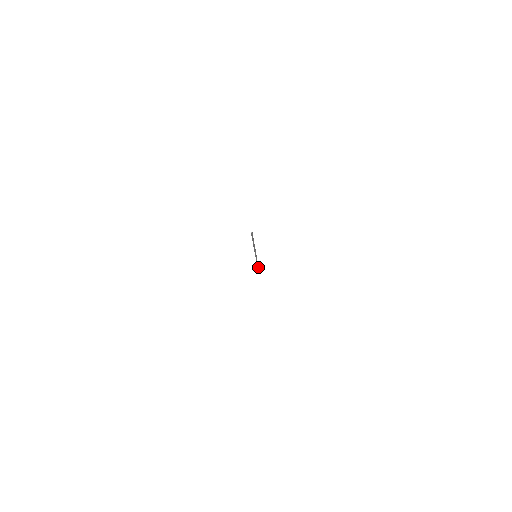
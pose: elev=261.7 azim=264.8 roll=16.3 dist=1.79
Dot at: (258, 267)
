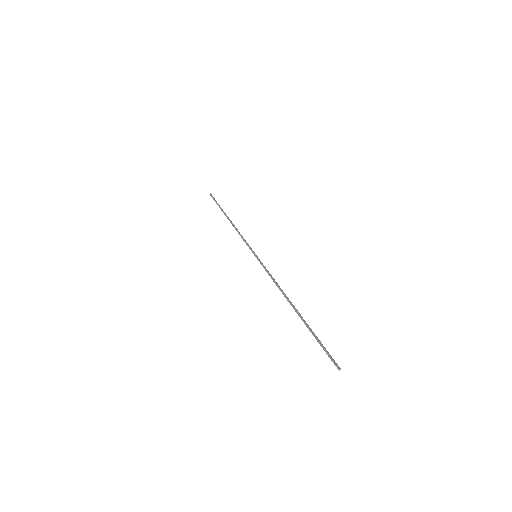
Dot at: (218, 205)
